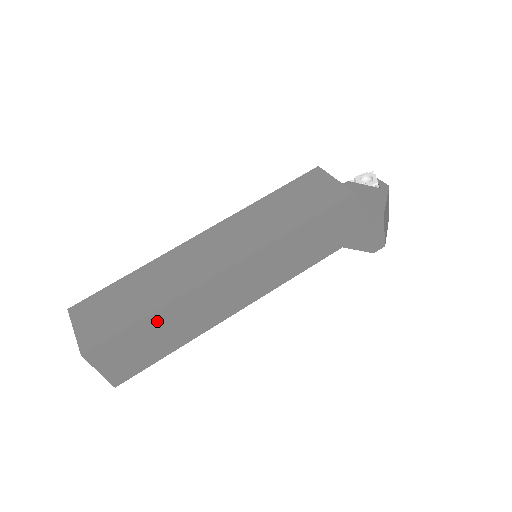
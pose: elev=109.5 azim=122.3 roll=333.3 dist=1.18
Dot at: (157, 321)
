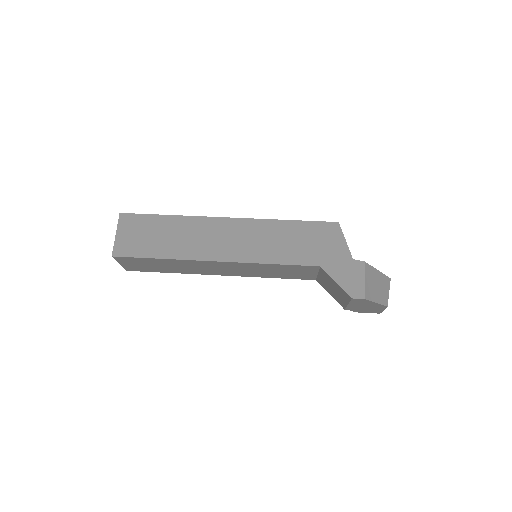
Dot at: (169, 224)
